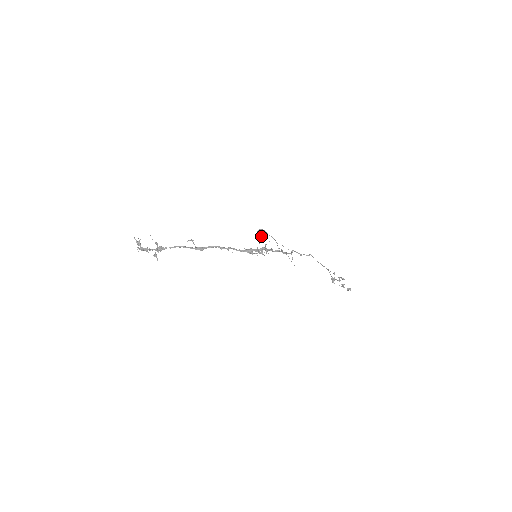
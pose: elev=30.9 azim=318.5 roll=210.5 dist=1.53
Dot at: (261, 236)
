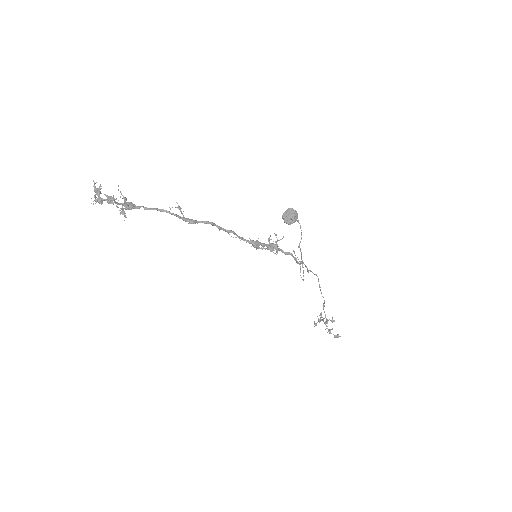
Dot at: (291, 217)
